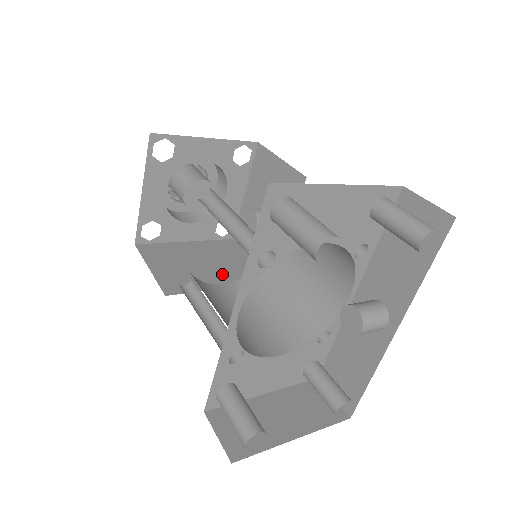
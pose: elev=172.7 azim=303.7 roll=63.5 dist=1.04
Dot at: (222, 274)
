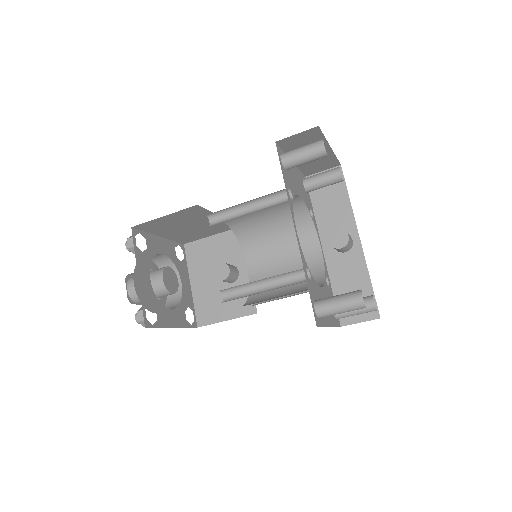
Dot at: occluded
